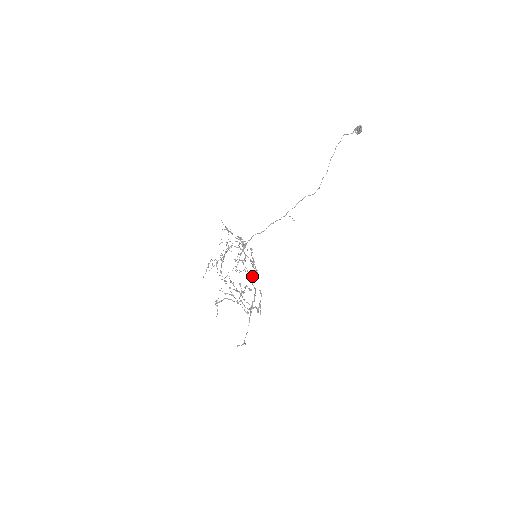
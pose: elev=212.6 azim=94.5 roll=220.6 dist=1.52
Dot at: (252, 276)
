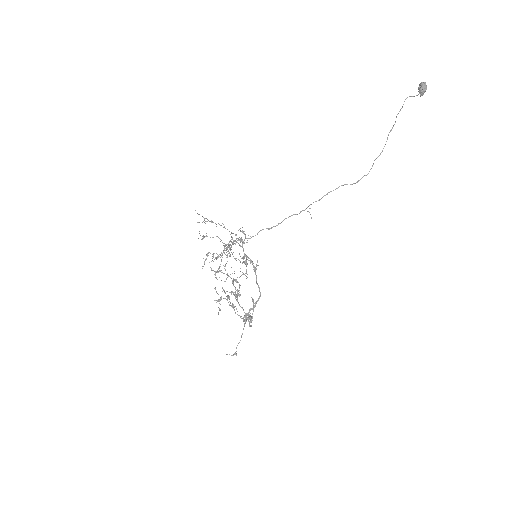
Dot at: (234, 280)
